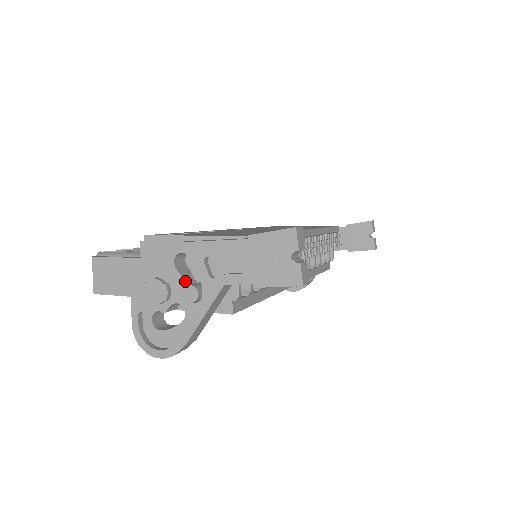
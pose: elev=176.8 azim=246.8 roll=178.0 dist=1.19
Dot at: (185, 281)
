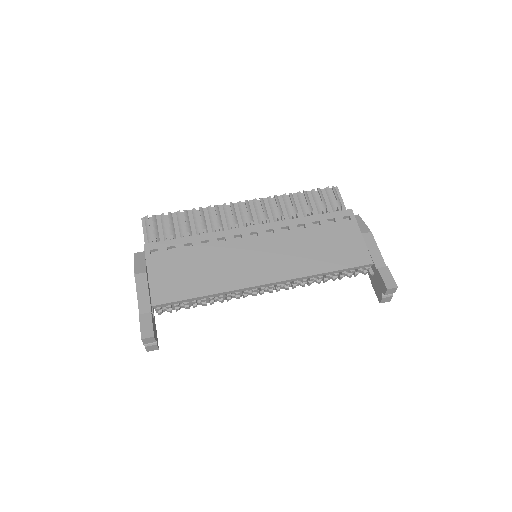
Dot at: occluded
